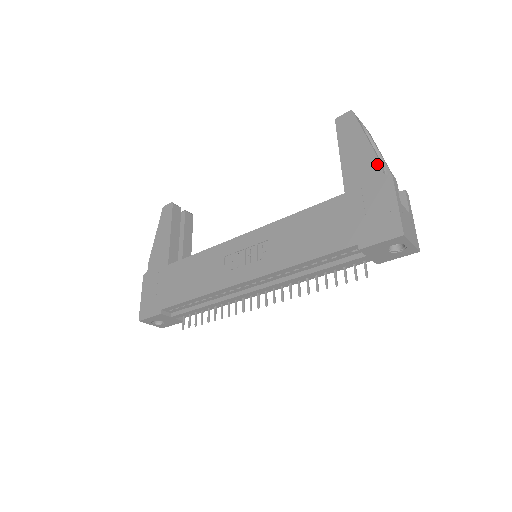
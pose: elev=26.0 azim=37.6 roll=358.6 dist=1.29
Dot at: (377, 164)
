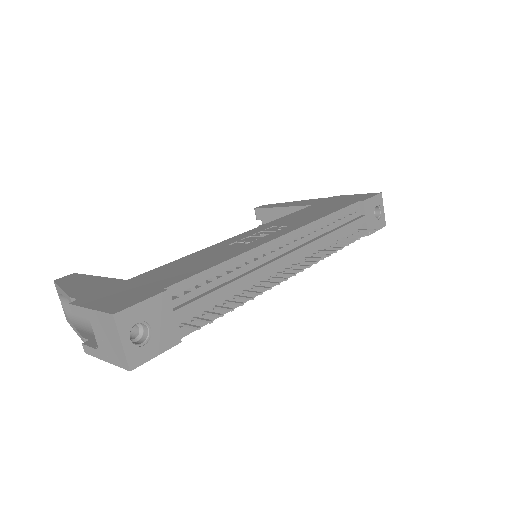
Dot at: (318, 199)
